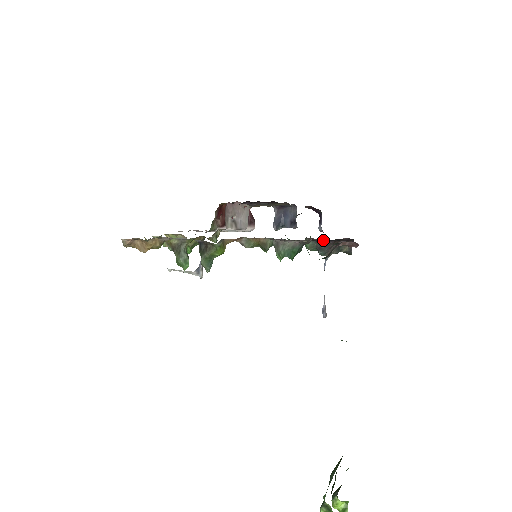
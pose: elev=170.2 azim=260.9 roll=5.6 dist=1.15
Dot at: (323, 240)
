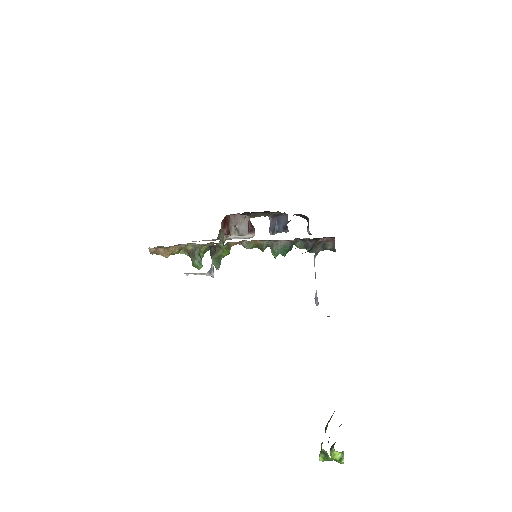
Dot at: (308, 239)
